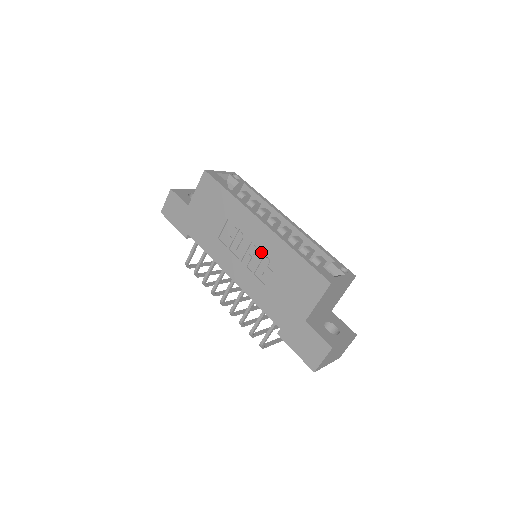
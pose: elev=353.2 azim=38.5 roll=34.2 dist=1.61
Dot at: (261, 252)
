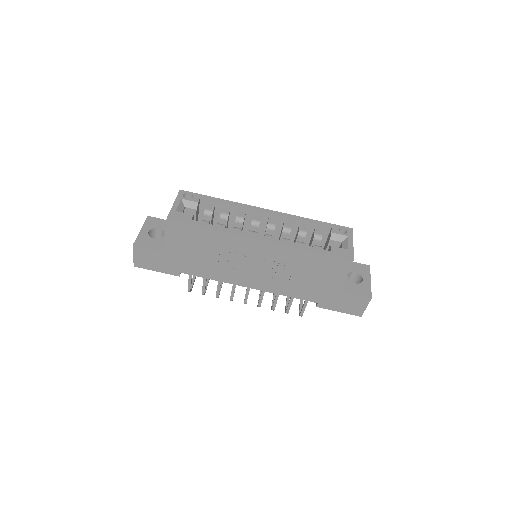
Dot at: (271, 261)
